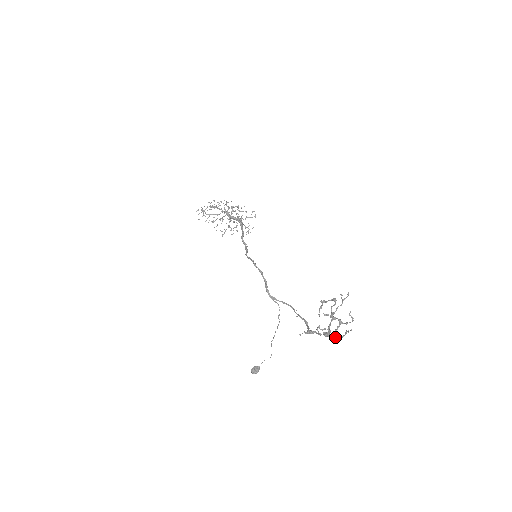
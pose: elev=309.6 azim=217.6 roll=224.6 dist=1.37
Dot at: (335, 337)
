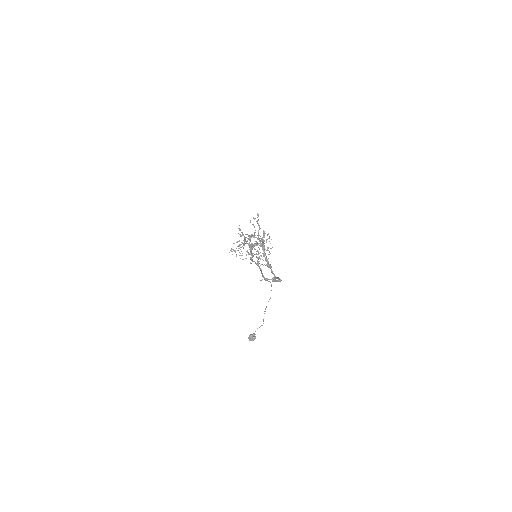
Dot at: (243, 244)
